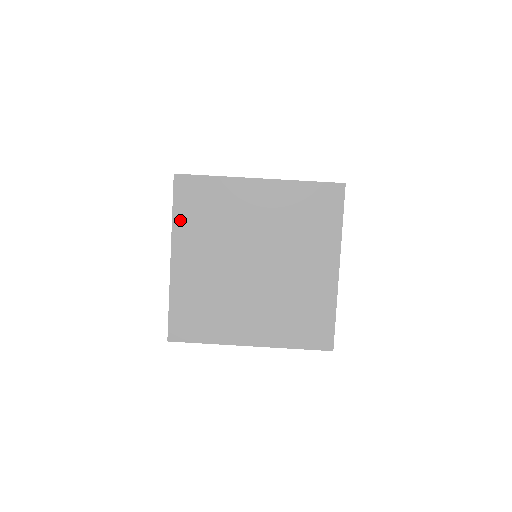
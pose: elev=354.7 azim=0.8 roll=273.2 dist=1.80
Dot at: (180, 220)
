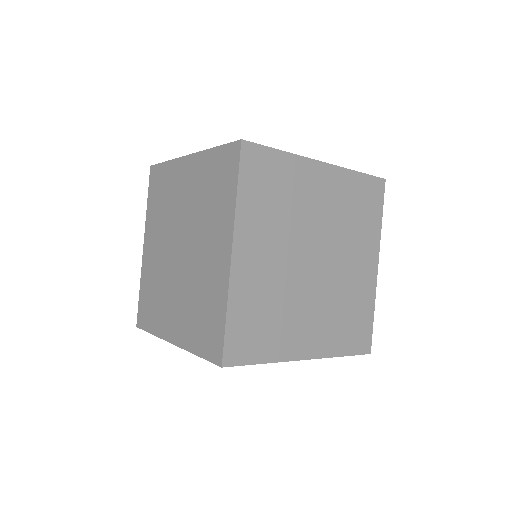
Dot at: (150, 208)
